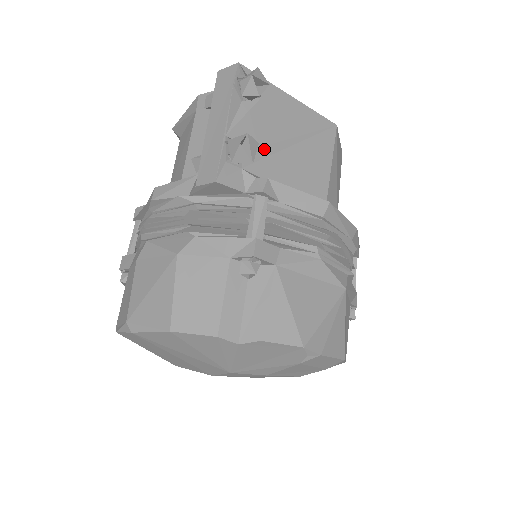
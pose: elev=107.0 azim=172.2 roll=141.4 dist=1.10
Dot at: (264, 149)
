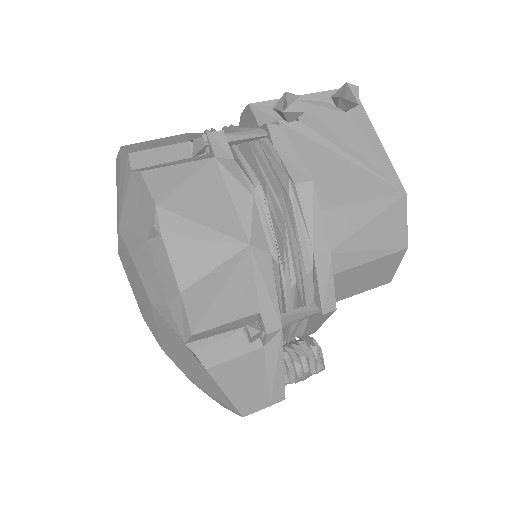
Dot at: (311, 131)
